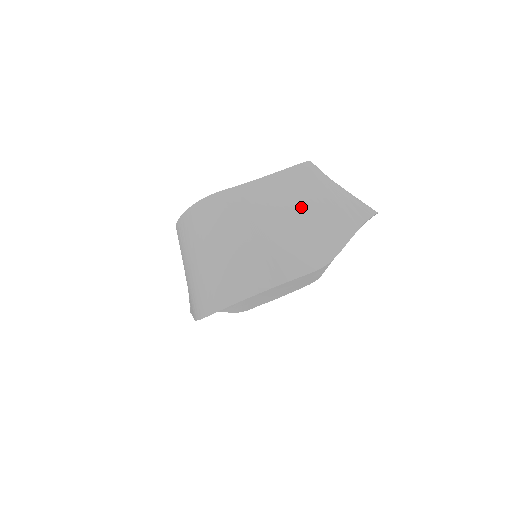
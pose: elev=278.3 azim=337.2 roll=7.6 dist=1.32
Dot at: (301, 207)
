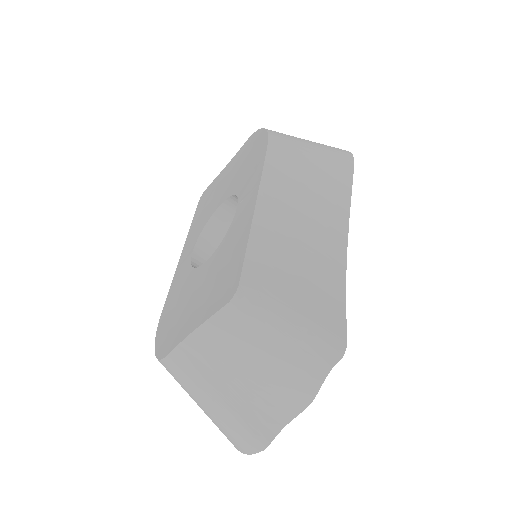
Dot at: (254, 356)
